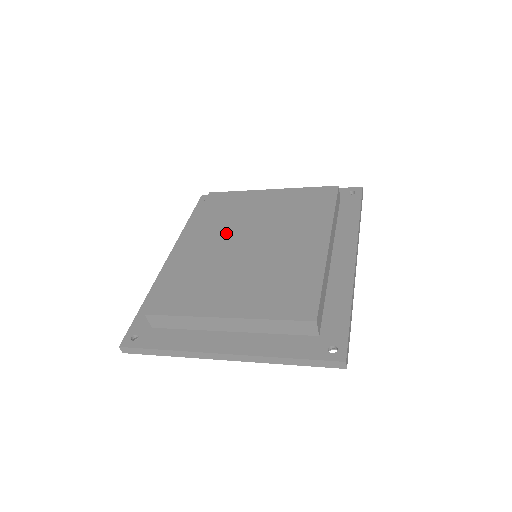
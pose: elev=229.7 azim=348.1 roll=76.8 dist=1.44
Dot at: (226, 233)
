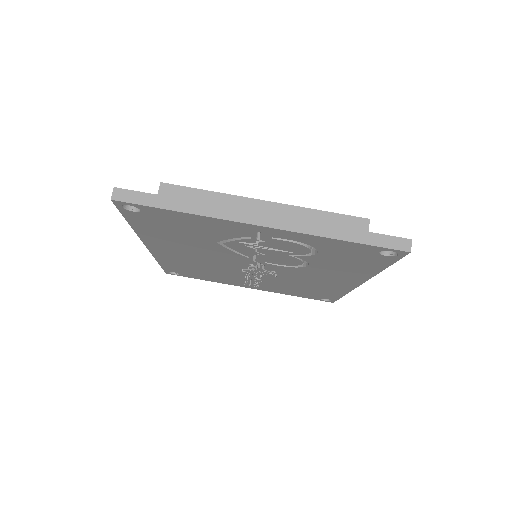
Dot at: occluded
